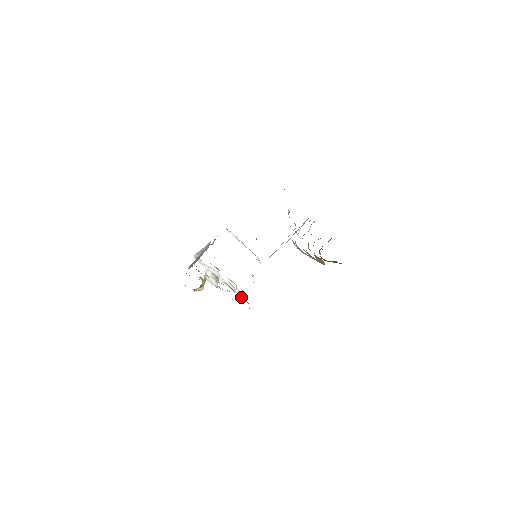
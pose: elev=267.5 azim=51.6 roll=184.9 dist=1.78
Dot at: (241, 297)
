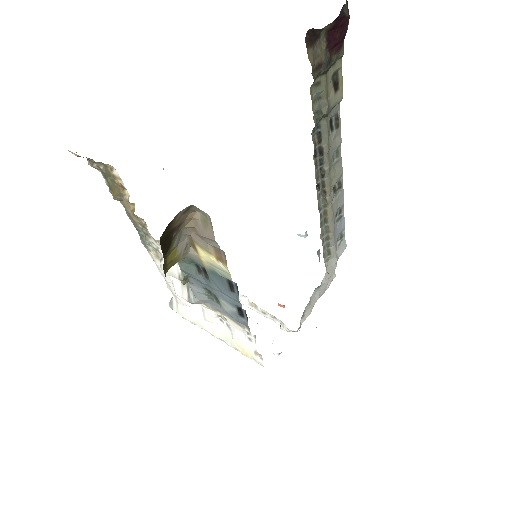
Dot at: (246, 352)
